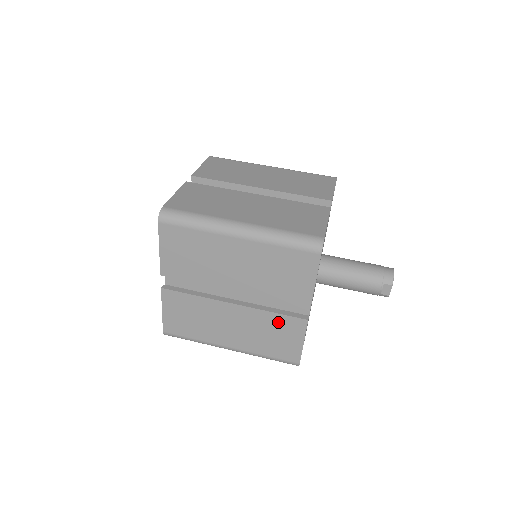
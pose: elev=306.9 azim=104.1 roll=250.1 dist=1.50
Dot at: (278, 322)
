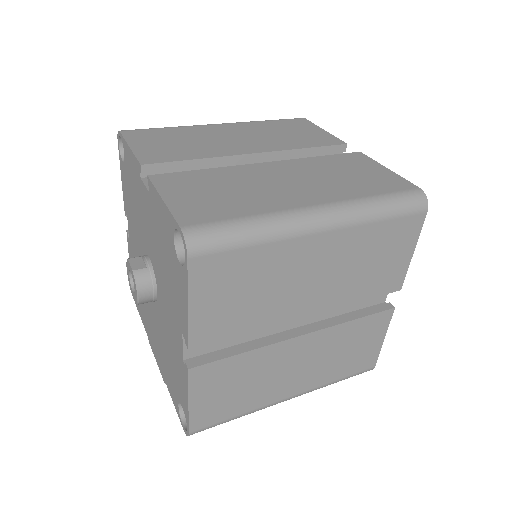
Dot at: (335, 162)
